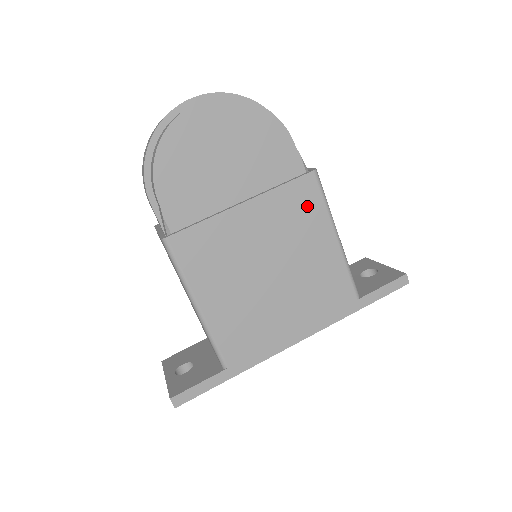
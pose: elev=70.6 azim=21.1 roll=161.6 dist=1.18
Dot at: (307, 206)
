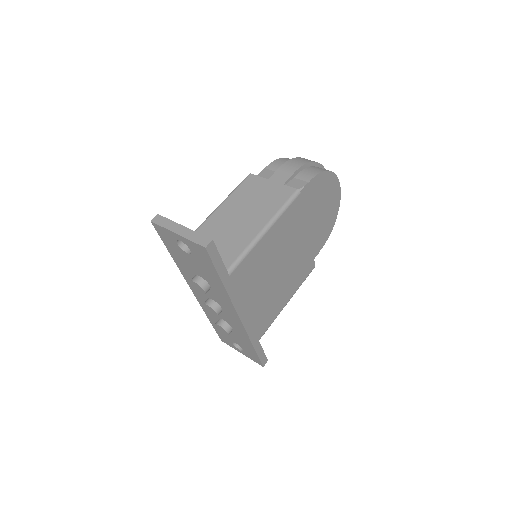
Dot at: (303, 273)
